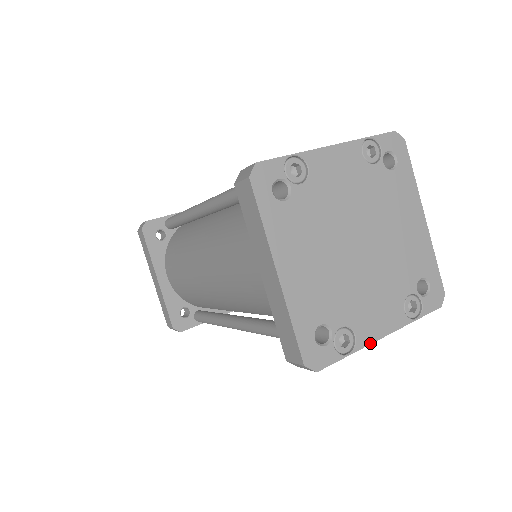
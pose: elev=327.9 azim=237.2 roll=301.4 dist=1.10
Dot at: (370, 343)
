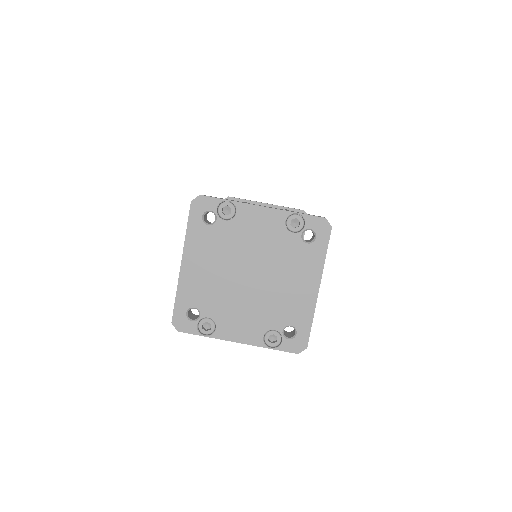
Dot at: (224, 339)
